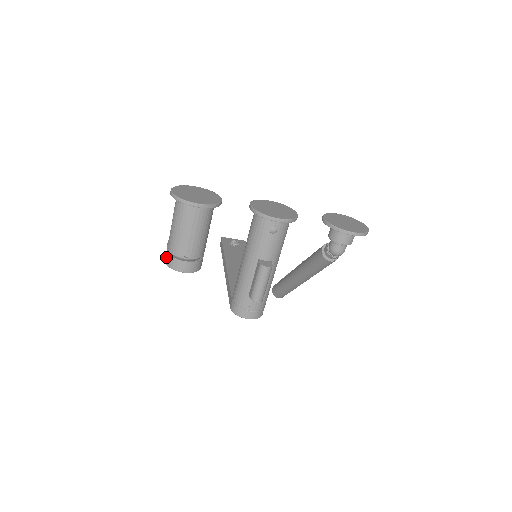
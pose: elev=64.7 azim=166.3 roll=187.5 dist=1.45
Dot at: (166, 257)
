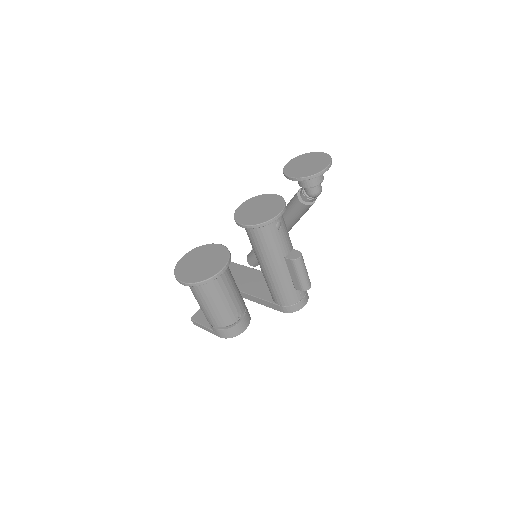
Dot at: (219, 334)
